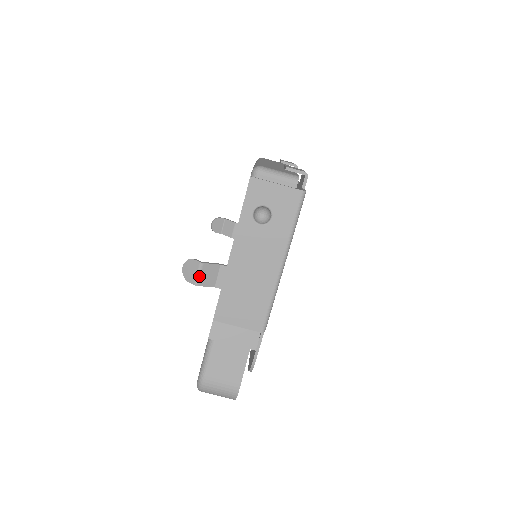
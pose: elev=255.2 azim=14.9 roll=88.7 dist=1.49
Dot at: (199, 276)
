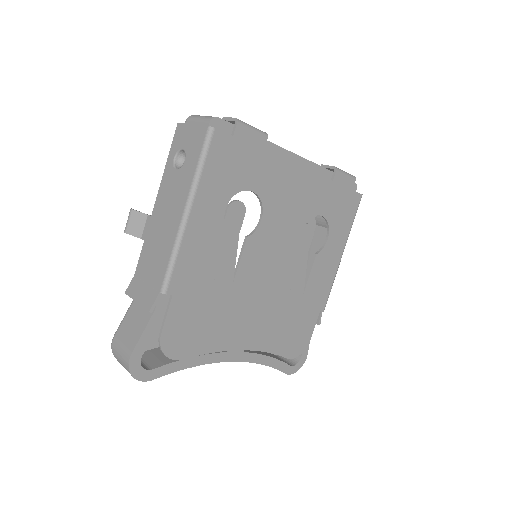
Dot at: (128, 223)
